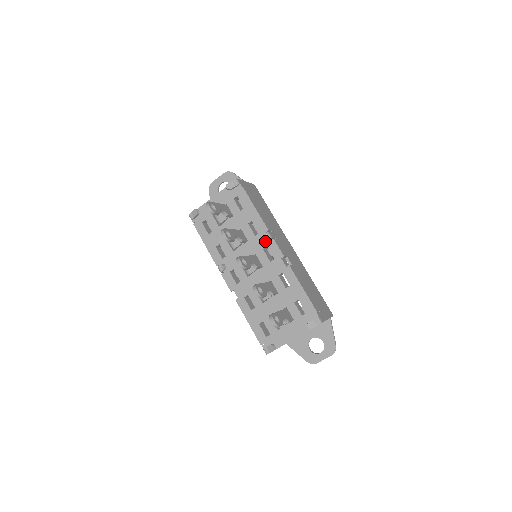
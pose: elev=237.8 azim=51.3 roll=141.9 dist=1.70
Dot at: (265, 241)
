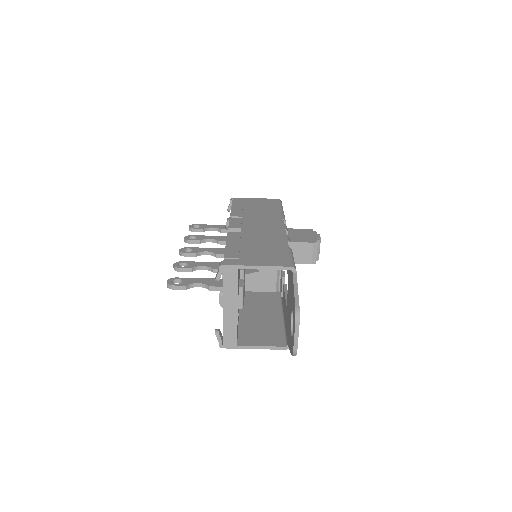
Dot at: occluded
